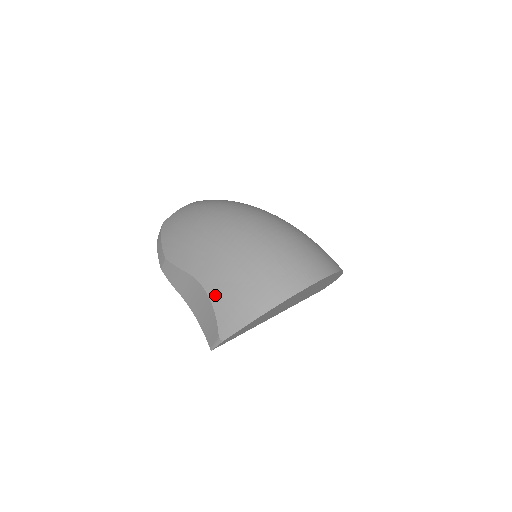
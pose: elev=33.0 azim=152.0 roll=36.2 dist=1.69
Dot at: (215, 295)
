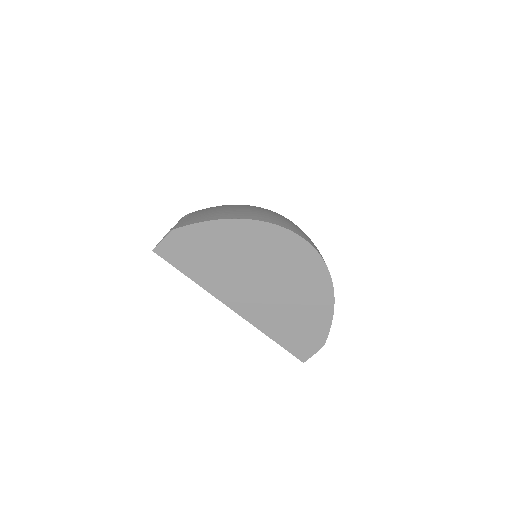
Dot at: (198, 212)
